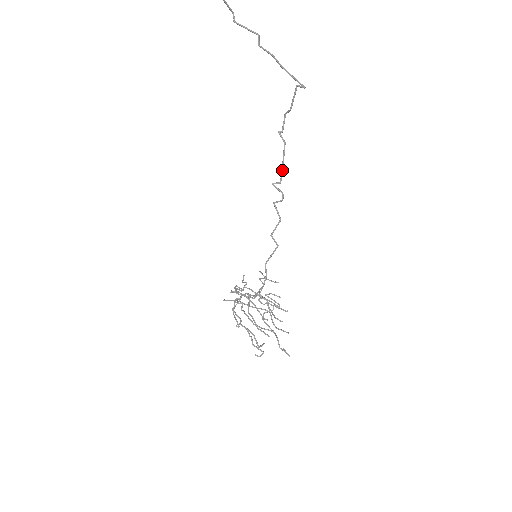
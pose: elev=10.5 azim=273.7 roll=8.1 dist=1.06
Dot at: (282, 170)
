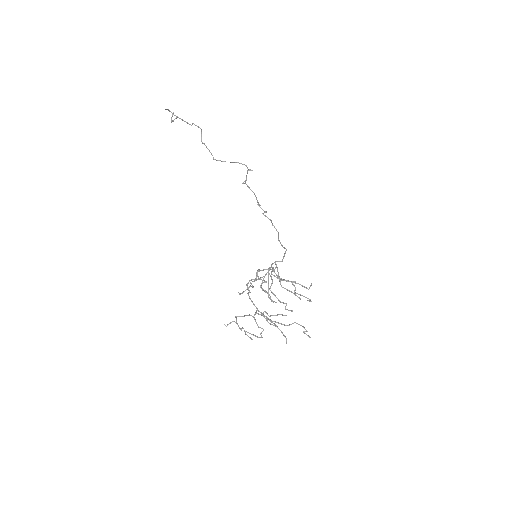
Dot at: (257, 201)
